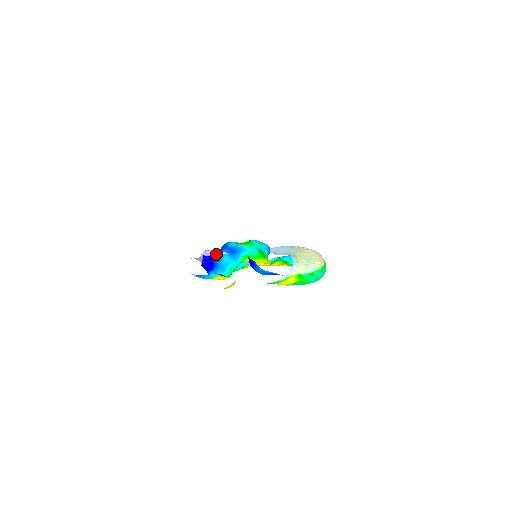
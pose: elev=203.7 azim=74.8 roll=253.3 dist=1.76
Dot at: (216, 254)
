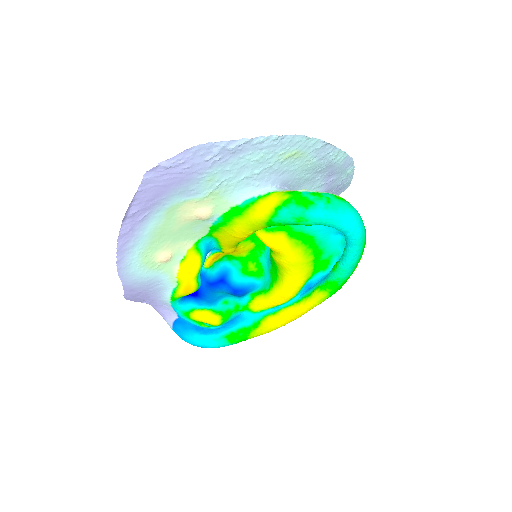
Dot at: occluded
